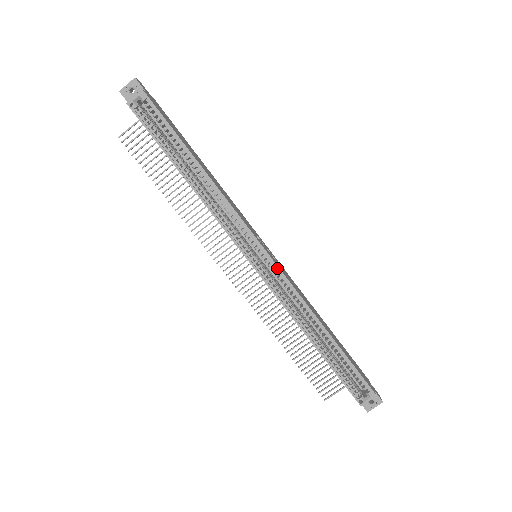
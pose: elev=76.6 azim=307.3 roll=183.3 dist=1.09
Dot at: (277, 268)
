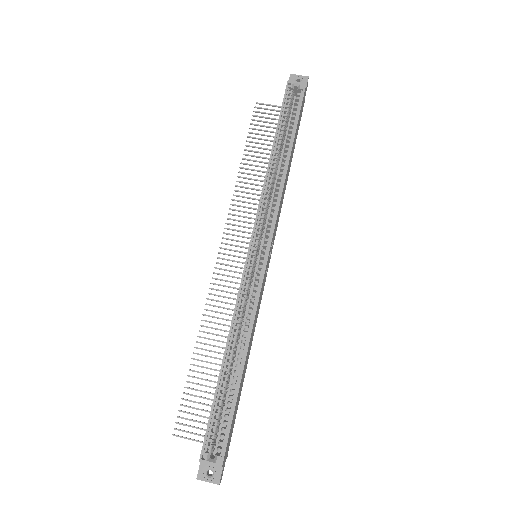
Dot at: (263, 273)
